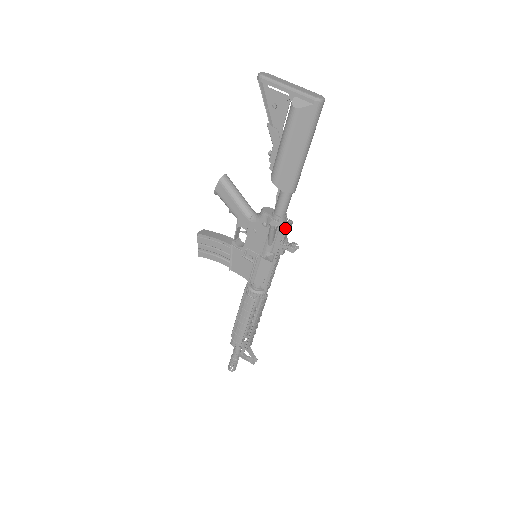
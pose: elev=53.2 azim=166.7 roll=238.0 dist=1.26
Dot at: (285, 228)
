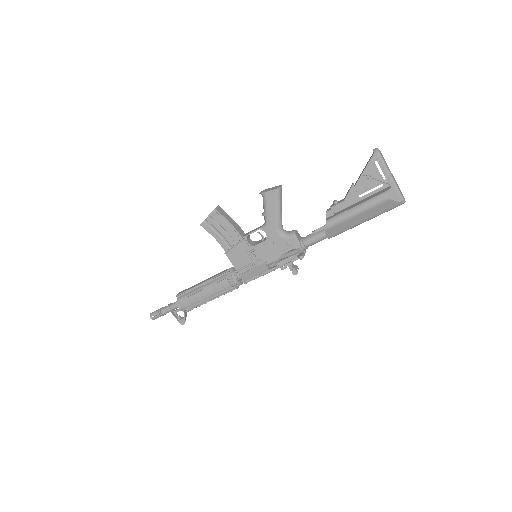
Dot at: (303, 256)
